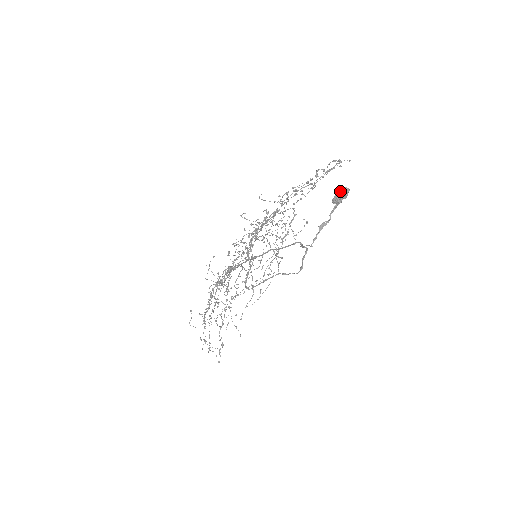
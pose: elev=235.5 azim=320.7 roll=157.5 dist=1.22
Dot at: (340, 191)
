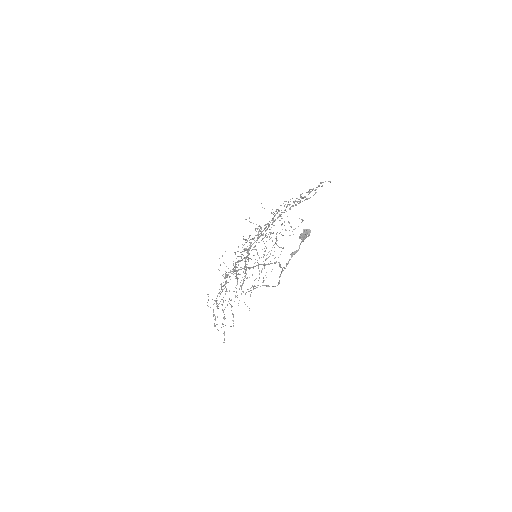
Dot at: (304, 232)
